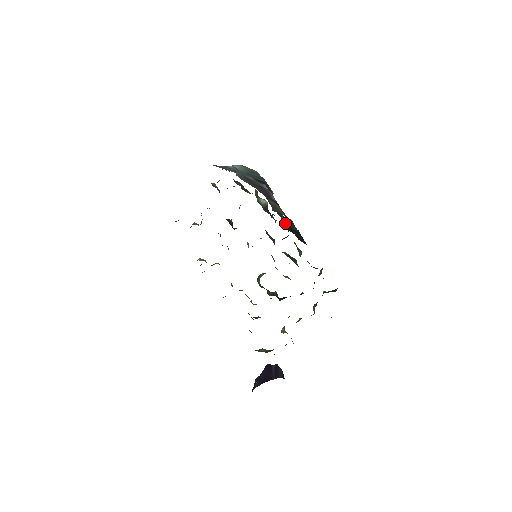
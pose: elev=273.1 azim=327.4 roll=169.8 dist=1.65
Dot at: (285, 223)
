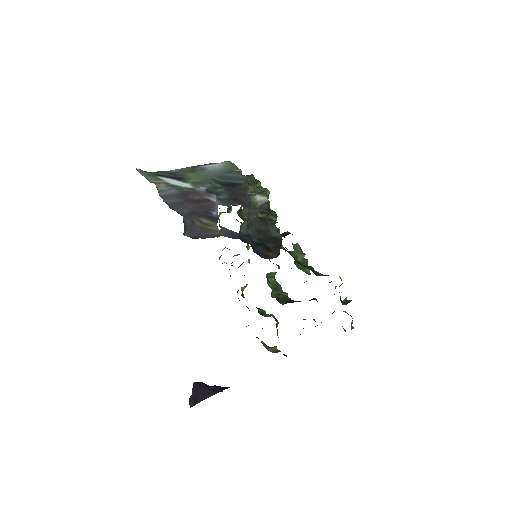
Dot at: (257, 231)
